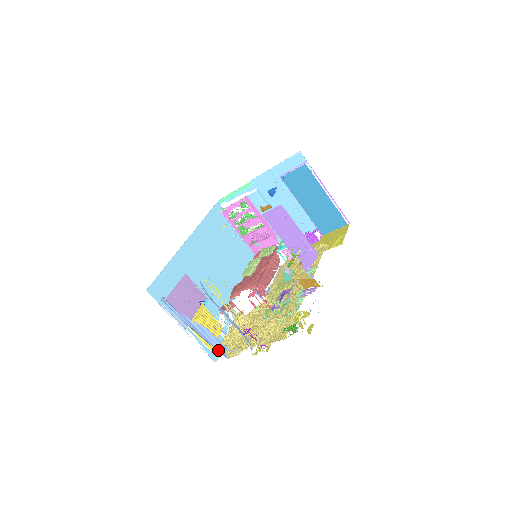
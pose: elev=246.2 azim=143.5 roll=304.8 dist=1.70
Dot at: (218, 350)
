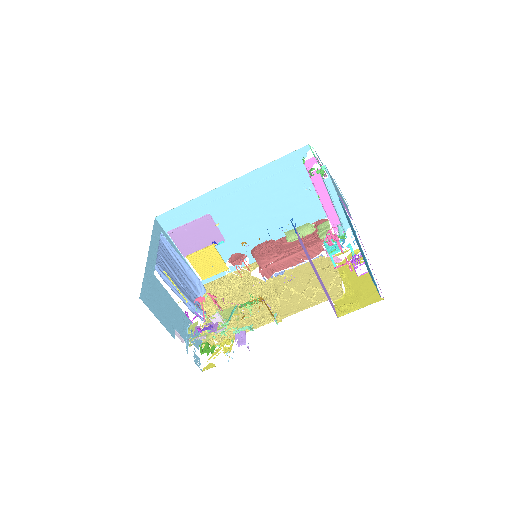
Dot at: (195, 291)
